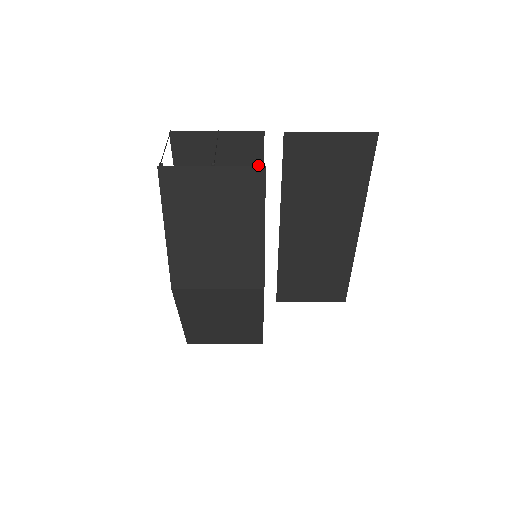
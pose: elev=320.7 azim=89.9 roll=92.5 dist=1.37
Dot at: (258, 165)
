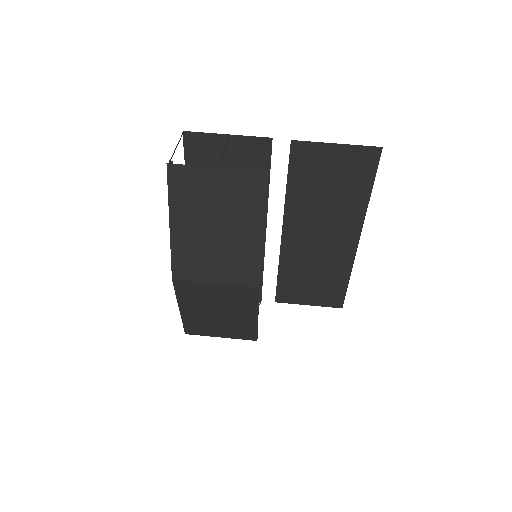
Dot at: (265, 169)
